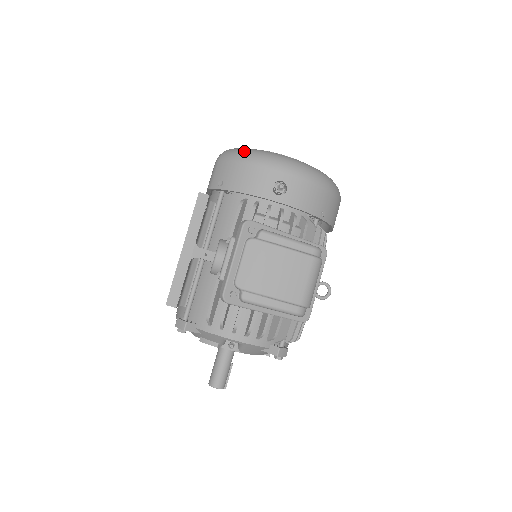
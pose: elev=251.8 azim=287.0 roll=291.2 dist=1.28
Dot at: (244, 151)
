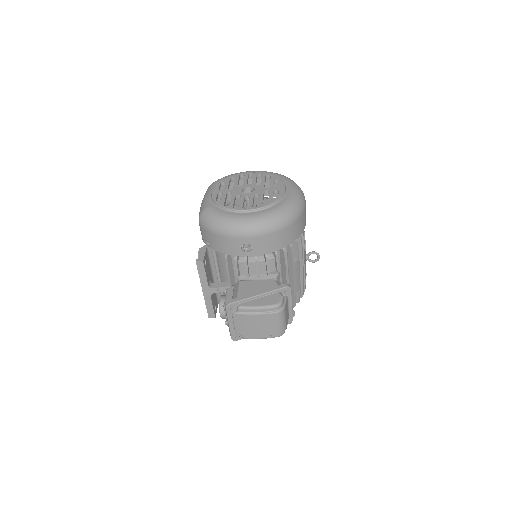
Dot at: (213, 222)
